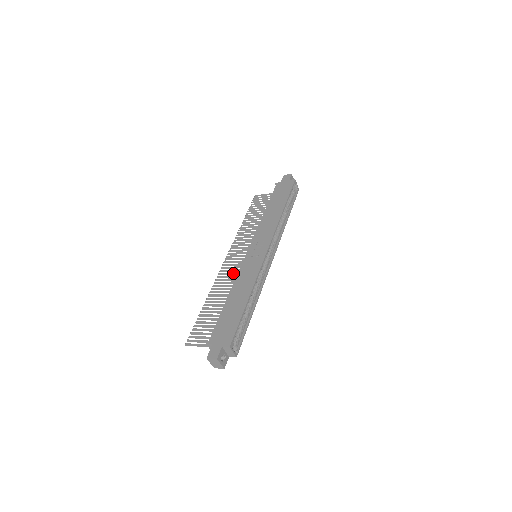
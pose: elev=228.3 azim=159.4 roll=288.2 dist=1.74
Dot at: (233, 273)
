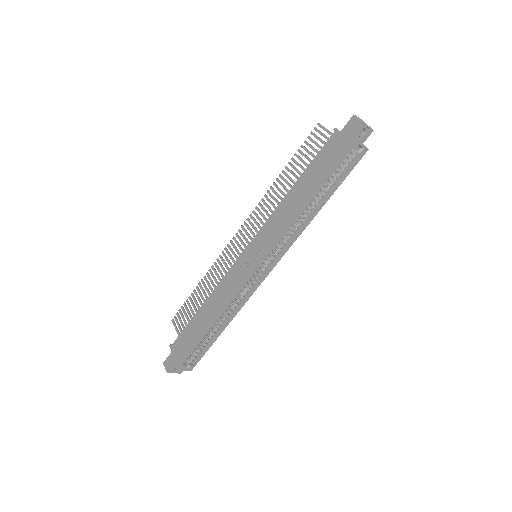
Dot at: (232, 261)
